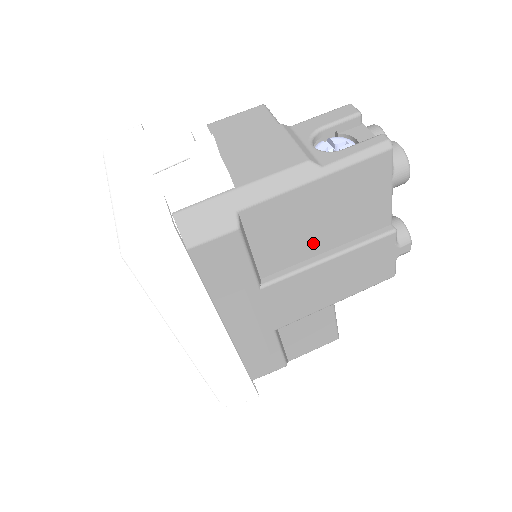
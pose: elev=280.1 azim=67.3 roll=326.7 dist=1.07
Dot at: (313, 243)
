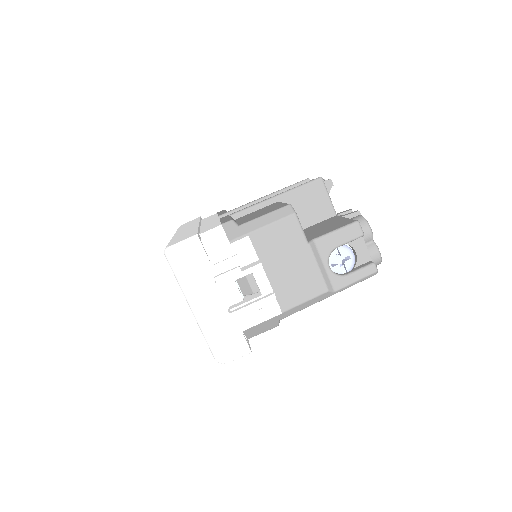
Dot at: occluded
